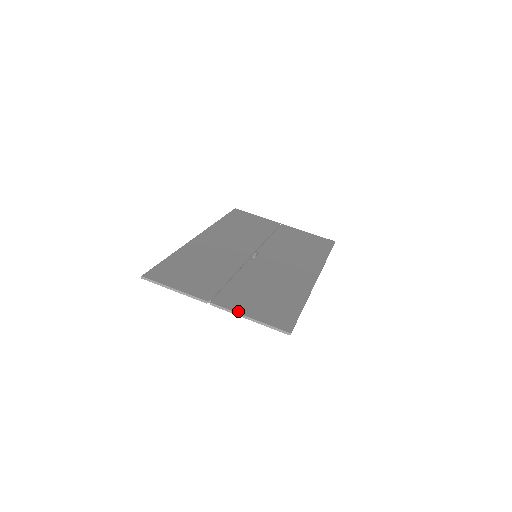
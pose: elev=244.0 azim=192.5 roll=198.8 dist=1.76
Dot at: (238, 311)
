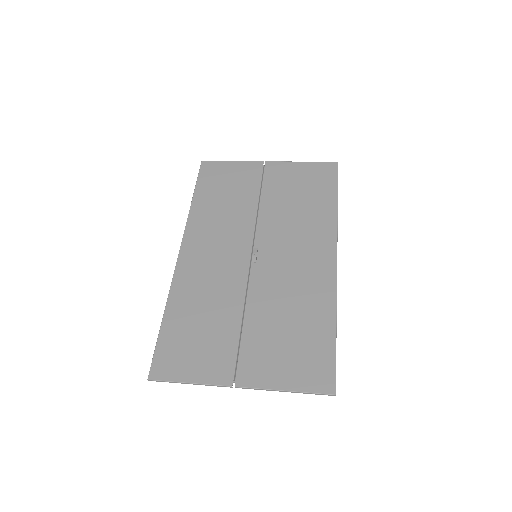
Dot at: (269, 386)
